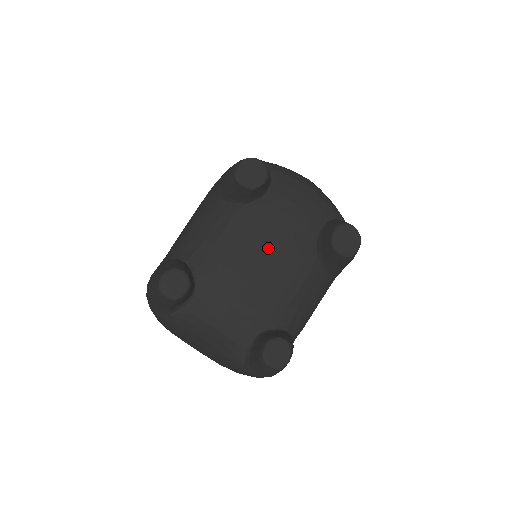
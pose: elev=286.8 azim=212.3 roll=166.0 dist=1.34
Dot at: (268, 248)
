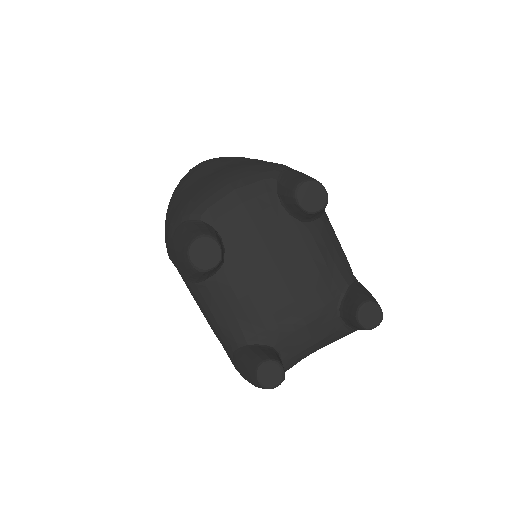
Dot at: (275, 268)
